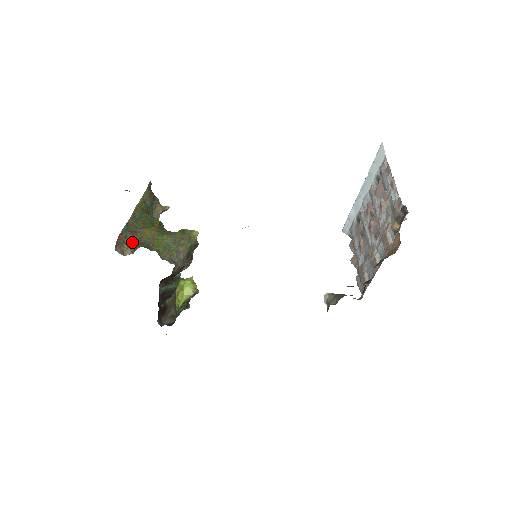
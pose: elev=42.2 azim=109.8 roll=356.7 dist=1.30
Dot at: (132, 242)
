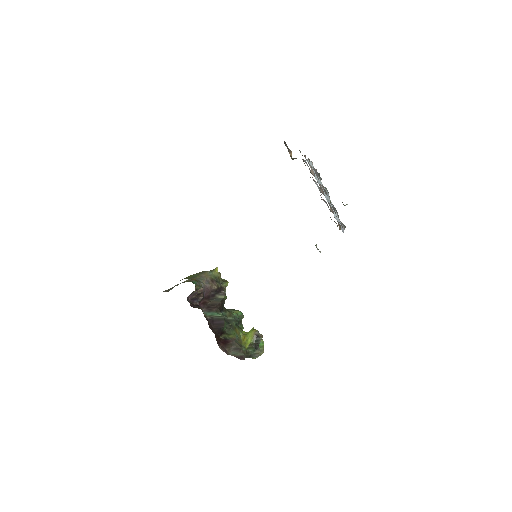
Dot at: occluded
